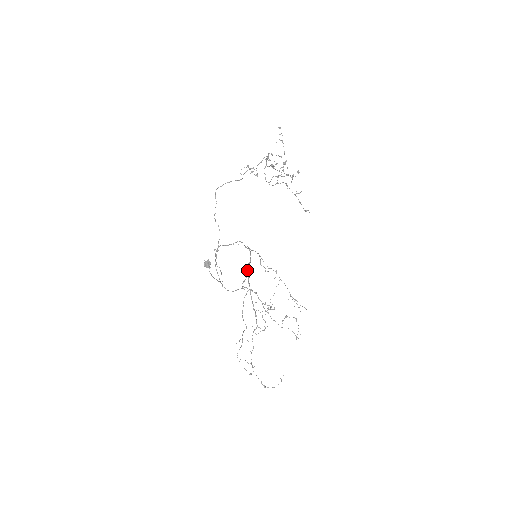
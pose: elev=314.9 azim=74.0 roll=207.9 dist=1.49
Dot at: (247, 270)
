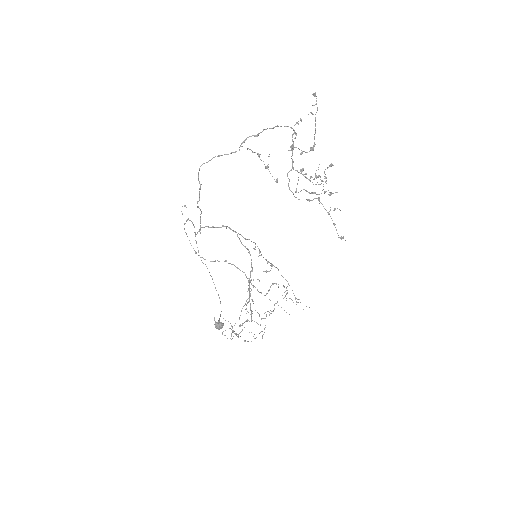
Dot at: (249, 282)
